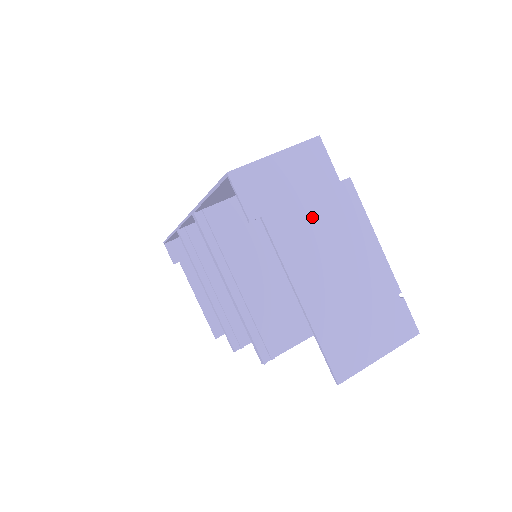
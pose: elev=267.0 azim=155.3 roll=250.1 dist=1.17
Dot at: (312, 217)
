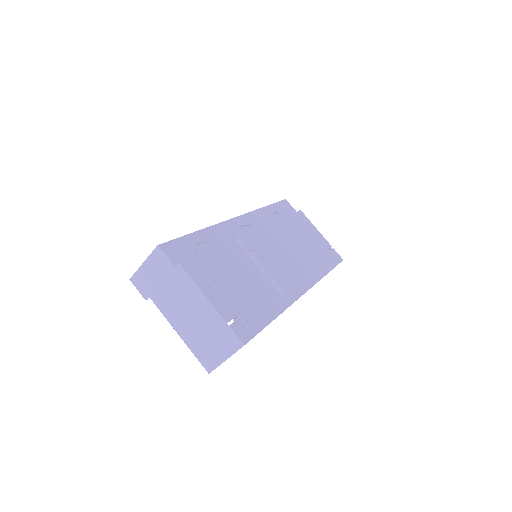
Dot at: (169, 291)
